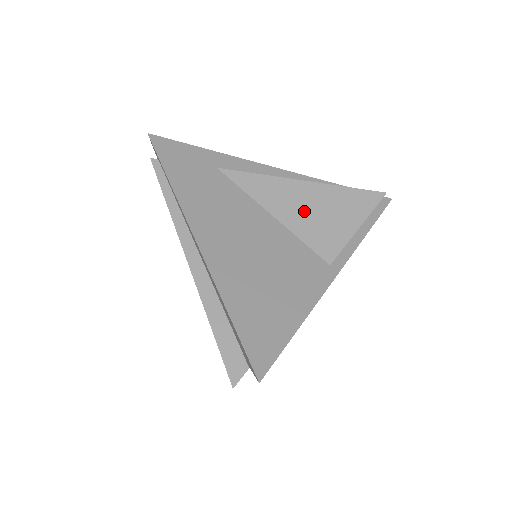
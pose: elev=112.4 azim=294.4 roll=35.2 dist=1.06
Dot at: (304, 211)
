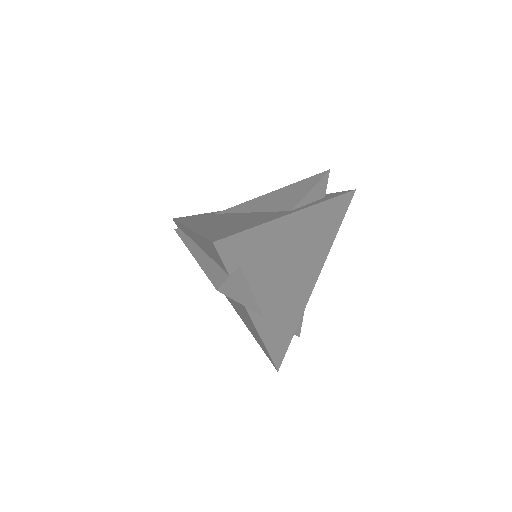
Dot at: (272, 201)
